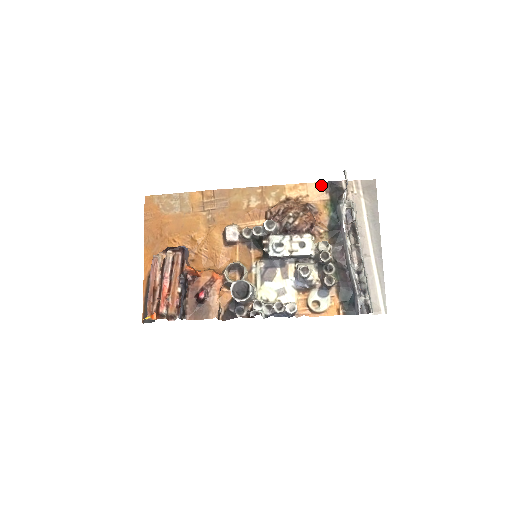
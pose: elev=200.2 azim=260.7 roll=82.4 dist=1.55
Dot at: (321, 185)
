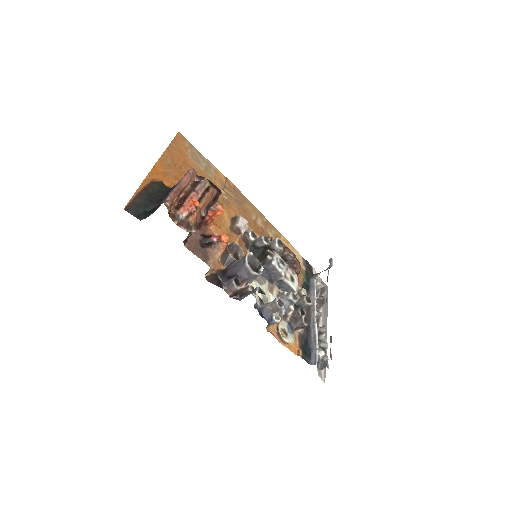
Dot at: (301, 257)
